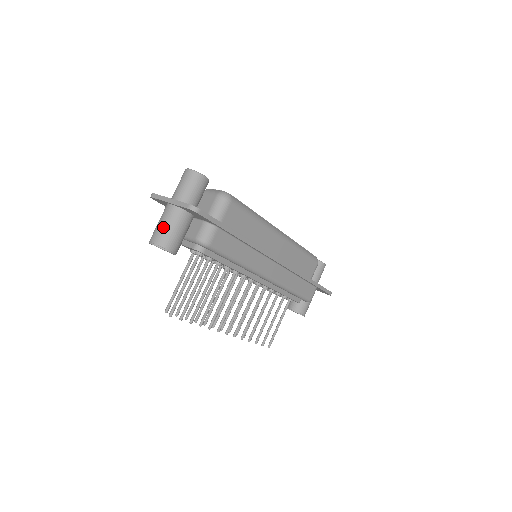
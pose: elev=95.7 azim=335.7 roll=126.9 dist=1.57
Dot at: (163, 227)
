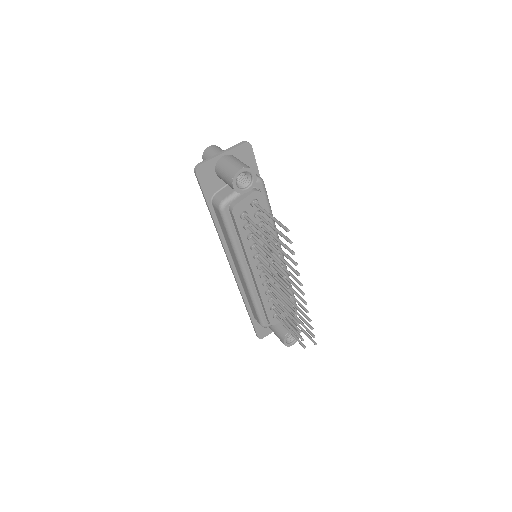
Dot at: (236, 161)
